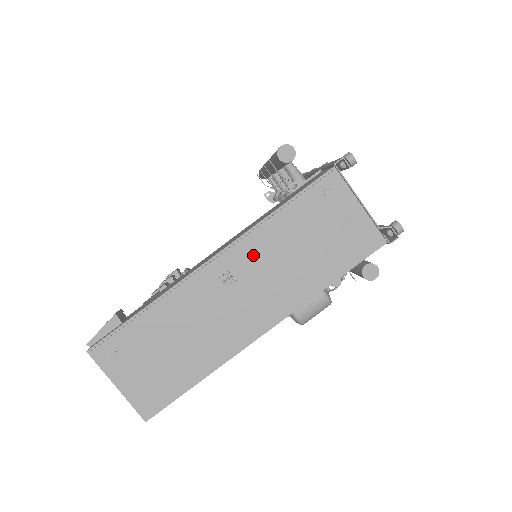
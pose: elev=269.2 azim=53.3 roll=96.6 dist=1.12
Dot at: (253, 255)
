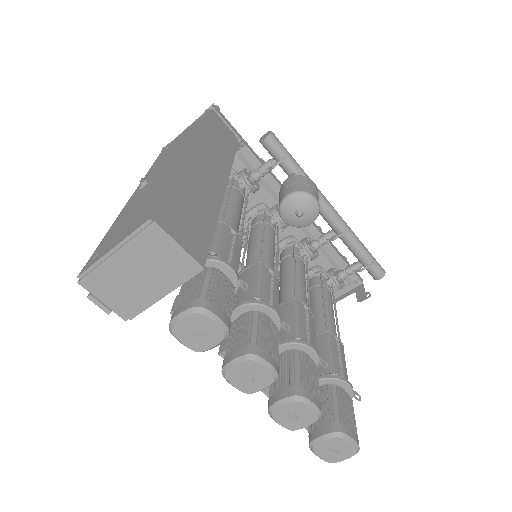
Dot at: (151, 174)
